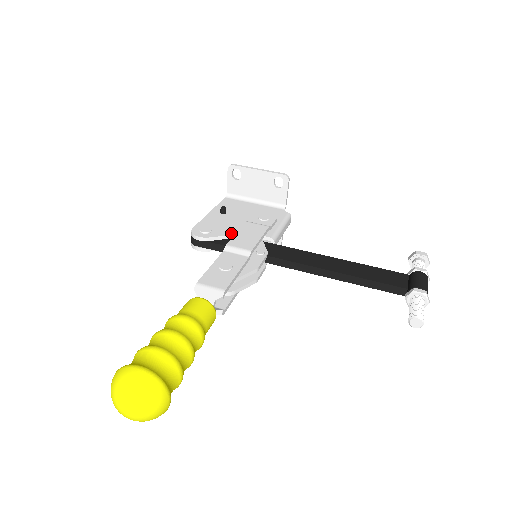
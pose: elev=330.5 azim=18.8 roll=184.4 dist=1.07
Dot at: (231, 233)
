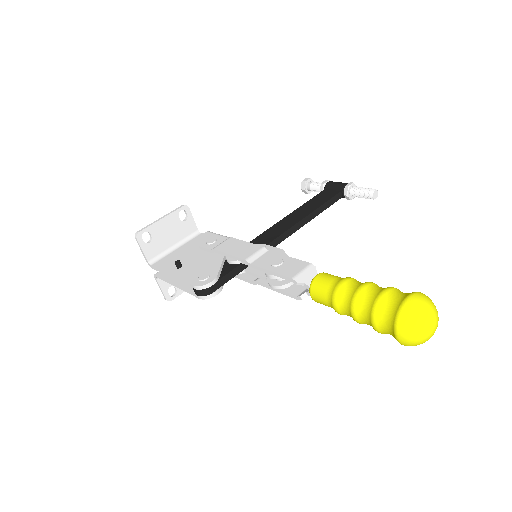
Dot at: (219, 262)
